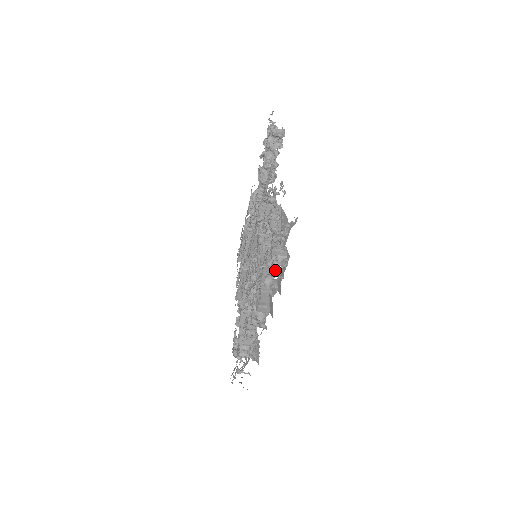
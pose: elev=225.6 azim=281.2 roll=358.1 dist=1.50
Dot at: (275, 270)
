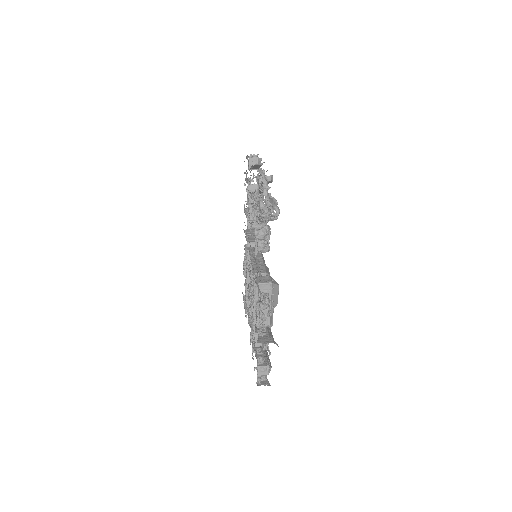
Dot at: occluded
